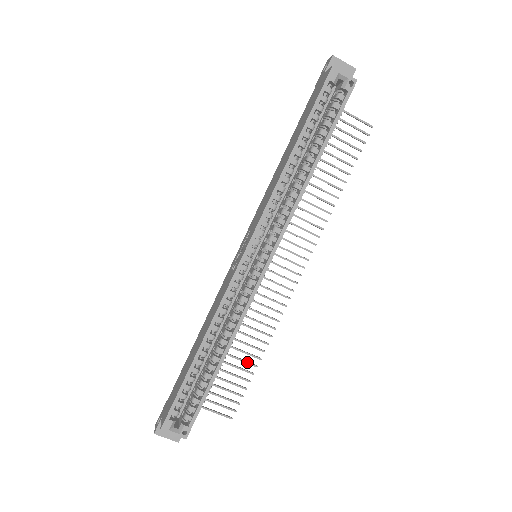
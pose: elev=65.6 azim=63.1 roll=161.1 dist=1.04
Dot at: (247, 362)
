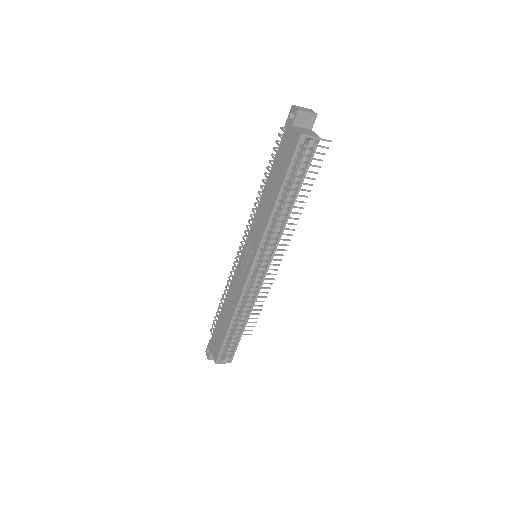
Dot at: occluded
